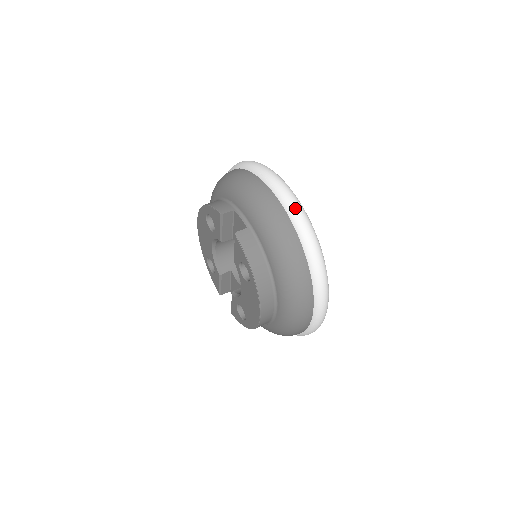
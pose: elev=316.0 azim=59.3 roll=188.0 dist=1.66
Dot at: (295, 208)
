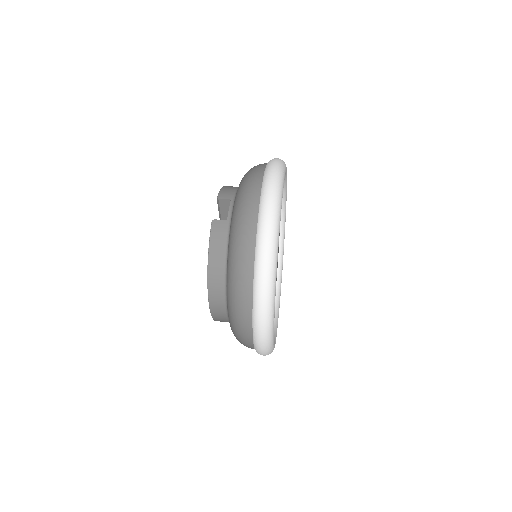
Dot at: (266, 219)
